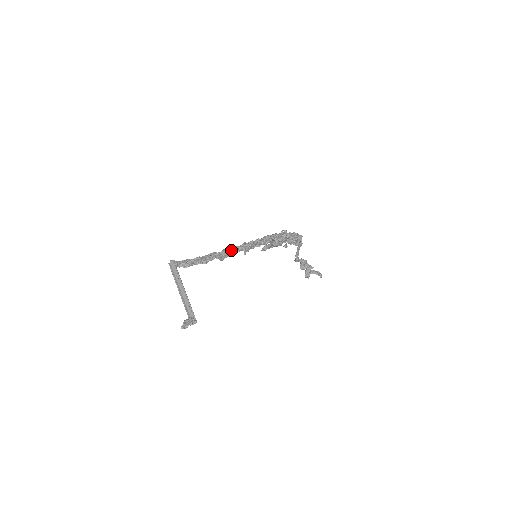
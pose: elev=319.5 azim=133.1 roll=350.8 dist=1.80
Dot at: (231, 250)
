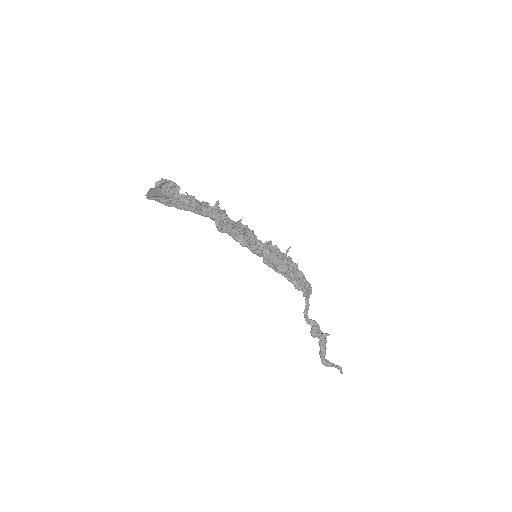
Dot at: (226, 222)
